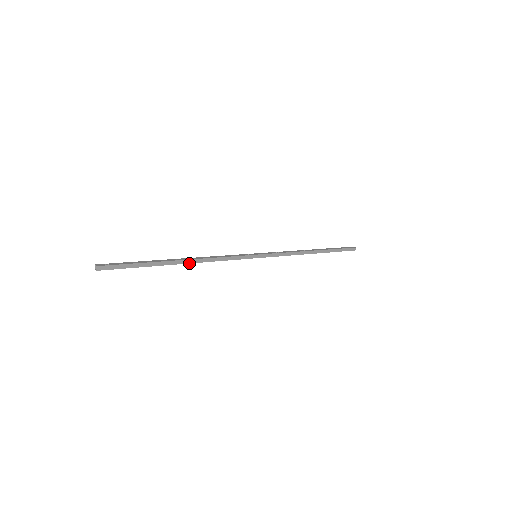
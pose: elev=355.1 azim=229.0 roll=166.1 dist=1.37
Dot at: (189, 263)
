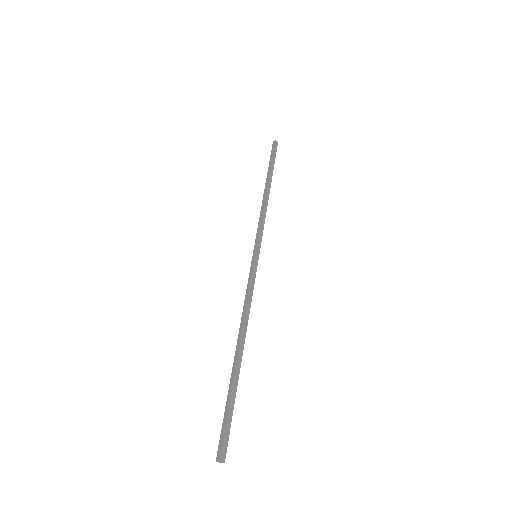
Dot at: (244, 340)
